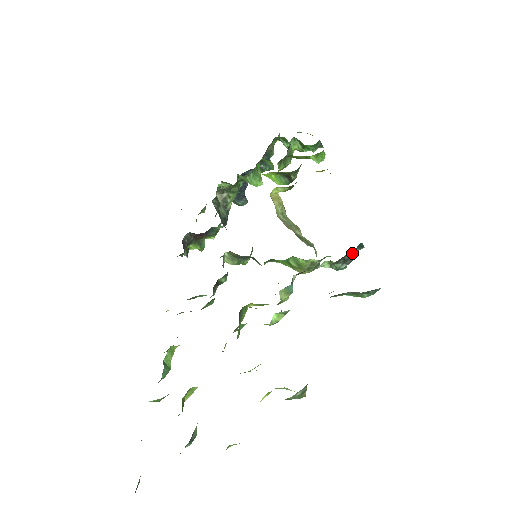
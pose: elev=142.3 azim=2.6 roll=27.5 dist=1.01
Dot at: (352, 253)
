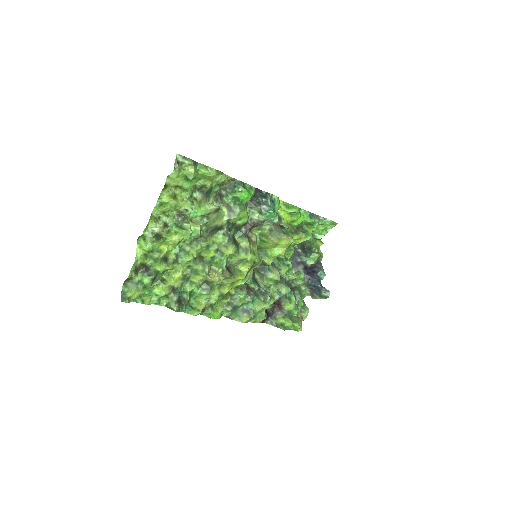
Dot at: (258, 197)
